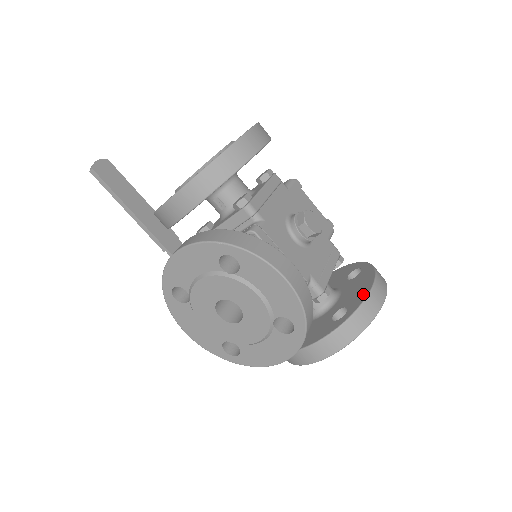
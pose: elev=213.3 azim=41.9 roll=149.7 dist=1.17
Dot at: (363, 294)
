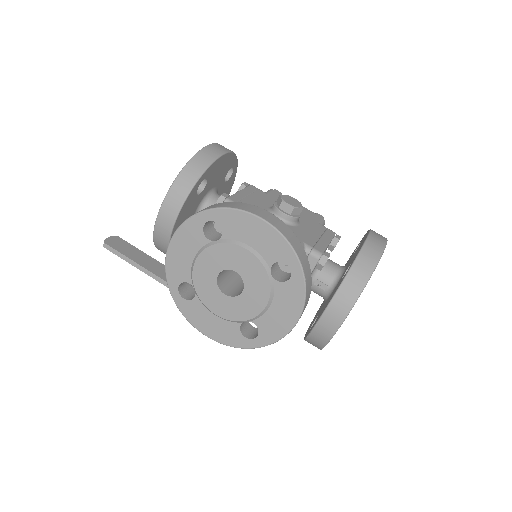
Dot at: (361, 245)
